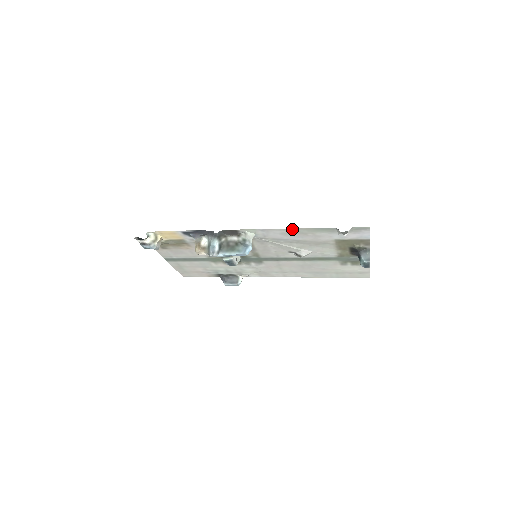
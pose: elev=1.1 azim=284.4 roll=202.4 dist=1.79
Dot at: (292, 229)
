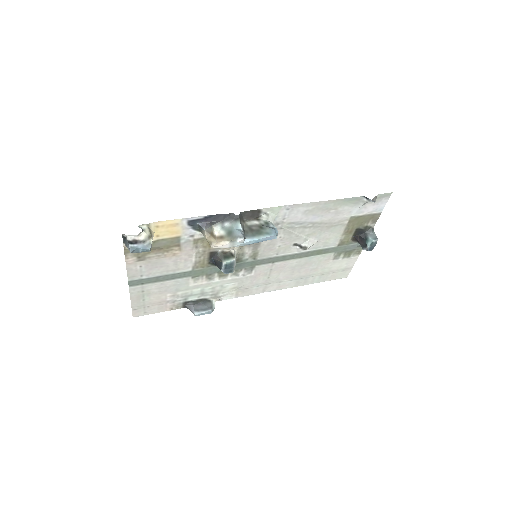
Dot at: (320, 203)
